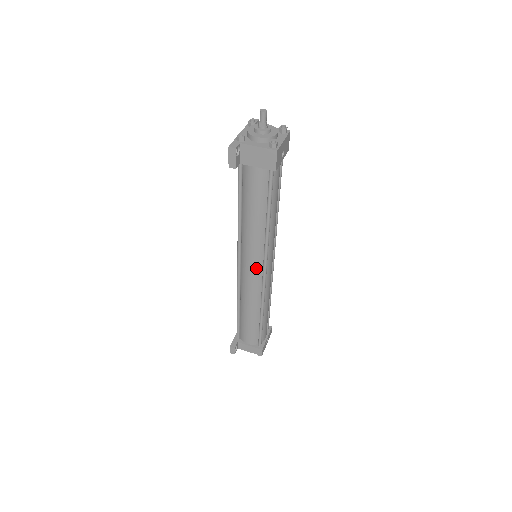
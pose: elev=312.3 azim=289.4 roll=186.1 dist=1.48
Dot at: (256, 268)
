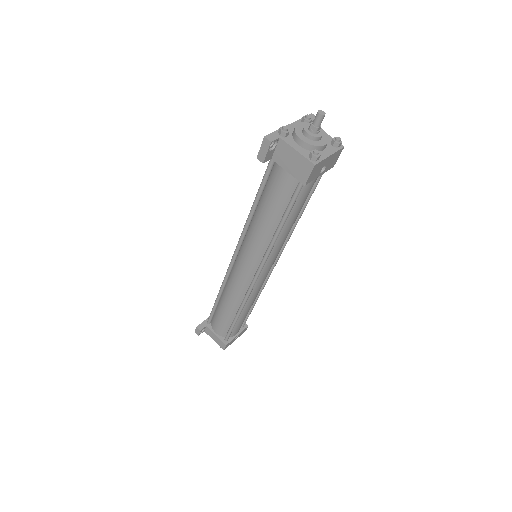
Dot at: (249, 269)
